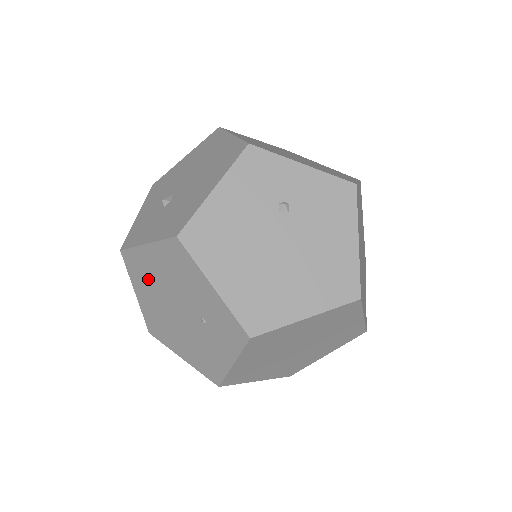
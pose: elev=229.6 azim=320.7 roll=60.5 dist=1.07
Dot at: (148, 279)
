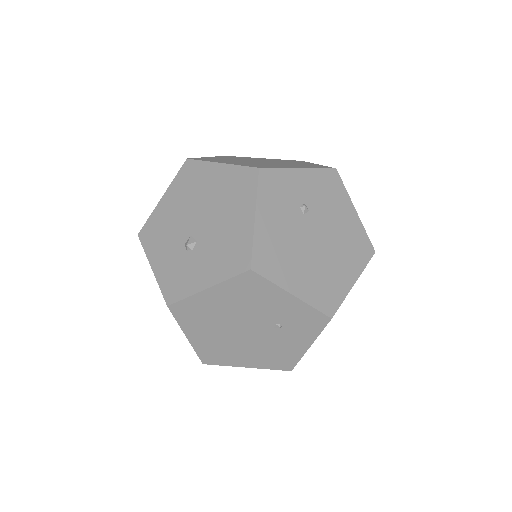
Dot at: (207, 318)
